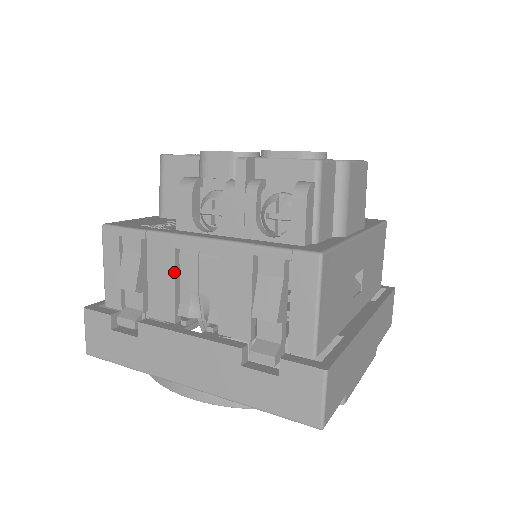
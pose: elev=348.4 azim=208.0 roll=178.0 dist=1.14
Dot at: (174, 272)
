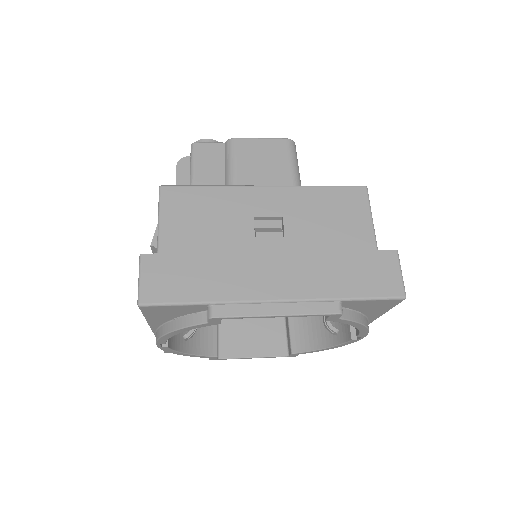
Dot at: occluded
